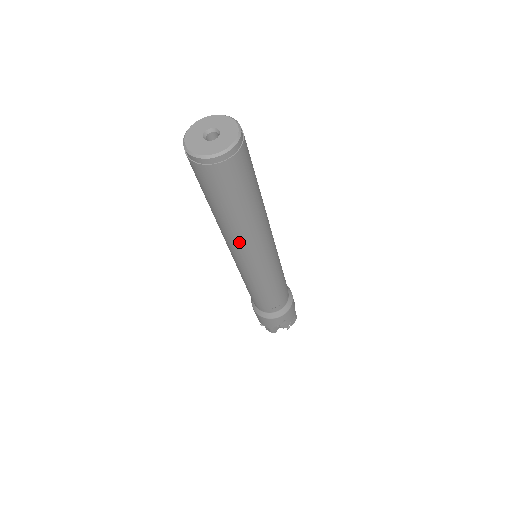
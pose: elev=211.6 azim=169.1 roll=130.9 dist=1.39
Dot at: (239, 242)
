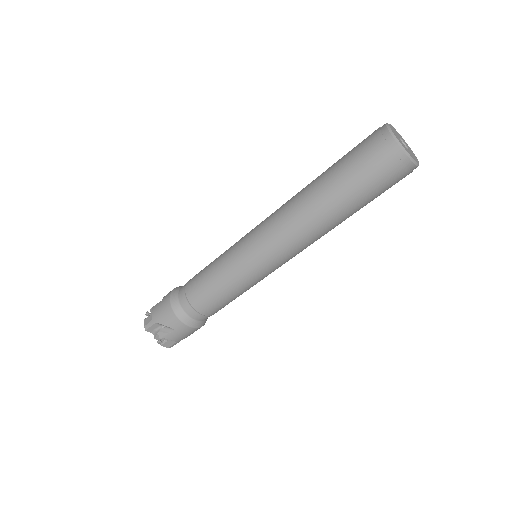
Dot at: (315, 240)
